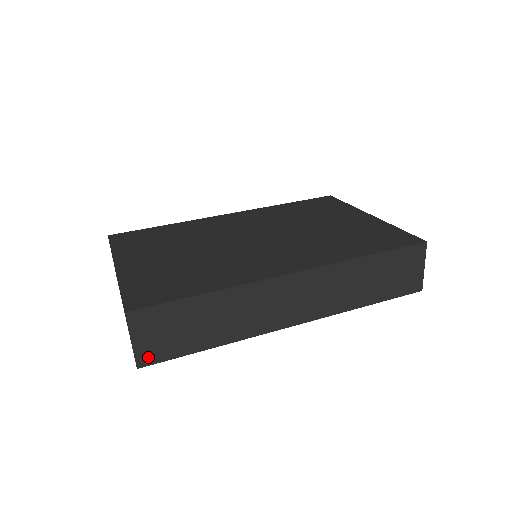
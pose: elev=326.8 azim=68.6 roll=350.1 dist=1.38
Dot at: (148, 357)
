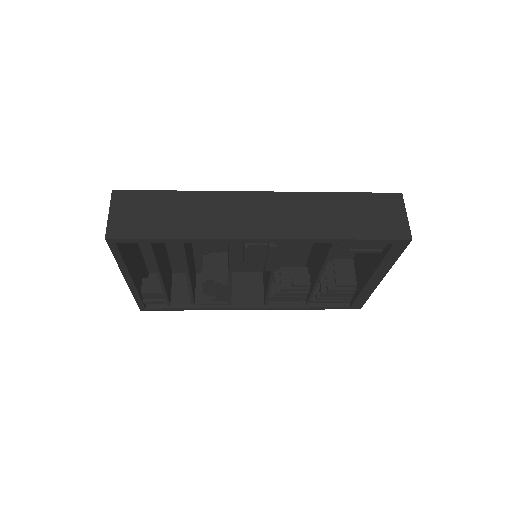
Dot at: (118, 231)
